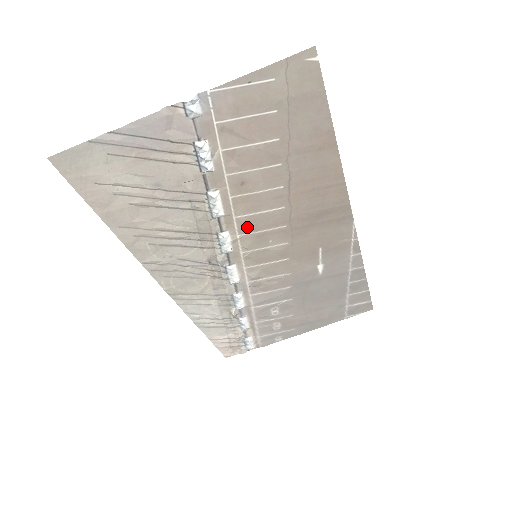
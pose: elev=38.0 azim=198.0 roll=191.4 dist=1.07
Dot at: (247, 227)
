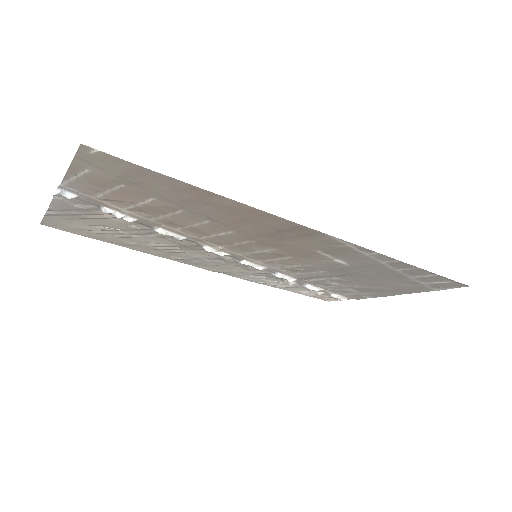
Dot at: (219, 242)
